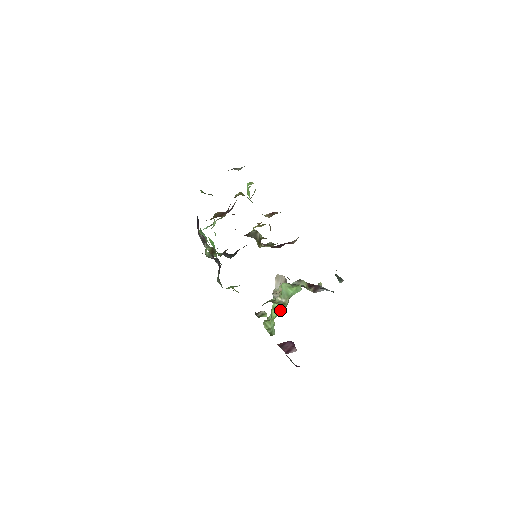
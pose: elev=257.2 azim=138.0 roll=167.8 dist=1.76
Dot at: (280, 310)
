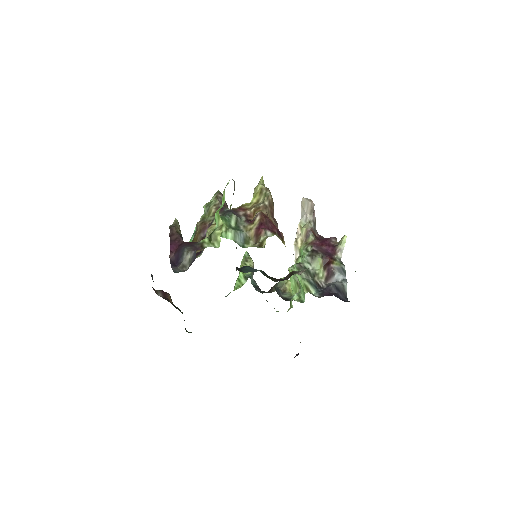
Dot at: (294, 292)
